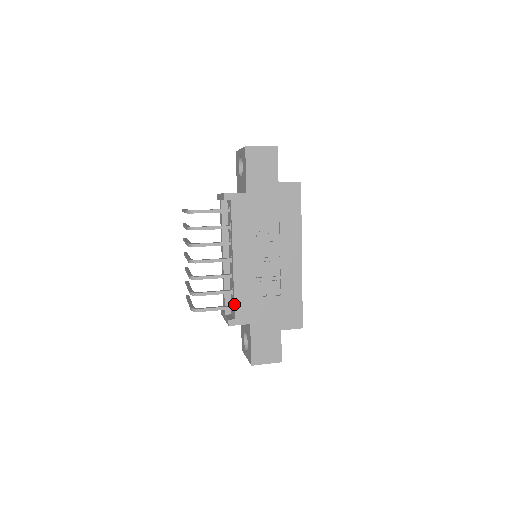
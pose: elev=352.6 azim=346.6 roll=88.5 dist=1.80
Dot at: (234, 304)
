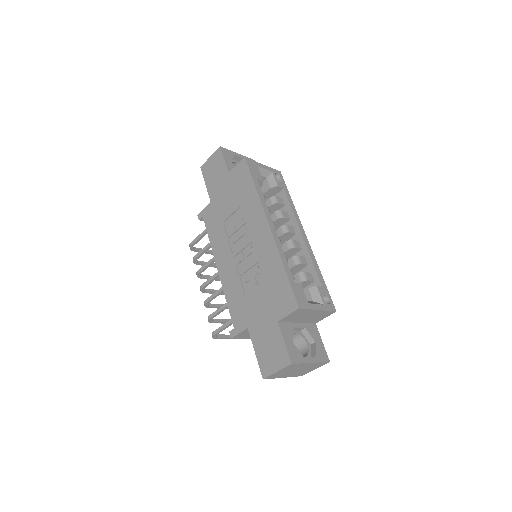
Dot at: (229, 312)
